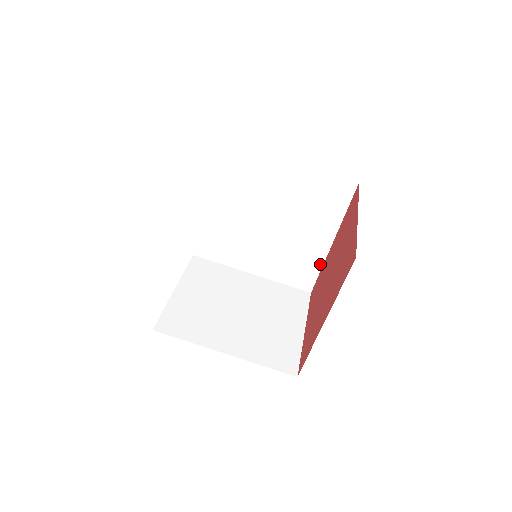
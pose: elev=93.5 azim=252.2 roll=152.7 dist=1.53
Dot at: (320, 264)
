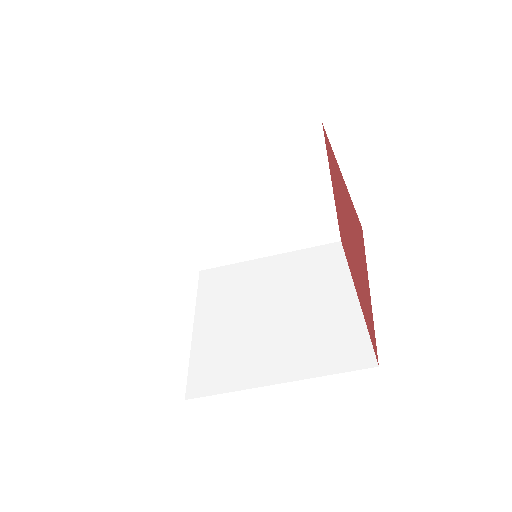
Dot at: occluded
